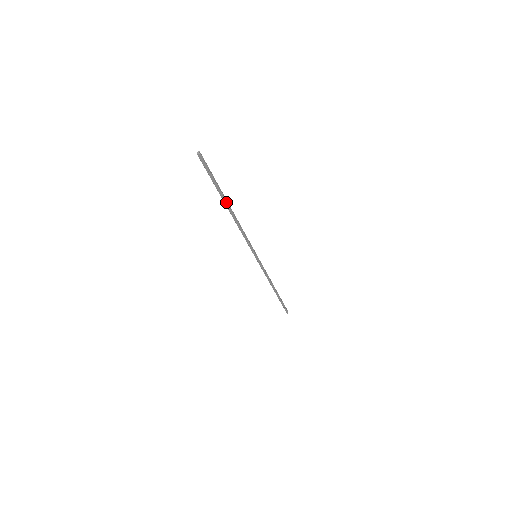
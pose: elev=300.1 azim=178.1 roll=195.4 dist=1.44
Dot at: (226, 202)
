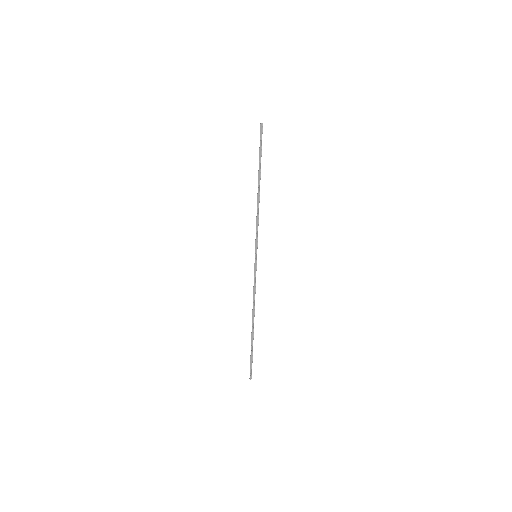
Dot at: (259, 176)
